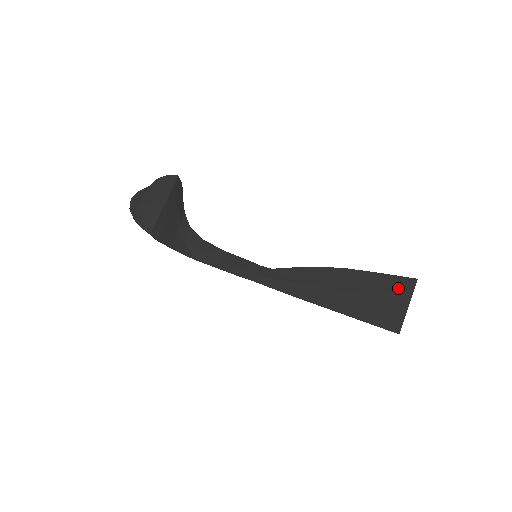
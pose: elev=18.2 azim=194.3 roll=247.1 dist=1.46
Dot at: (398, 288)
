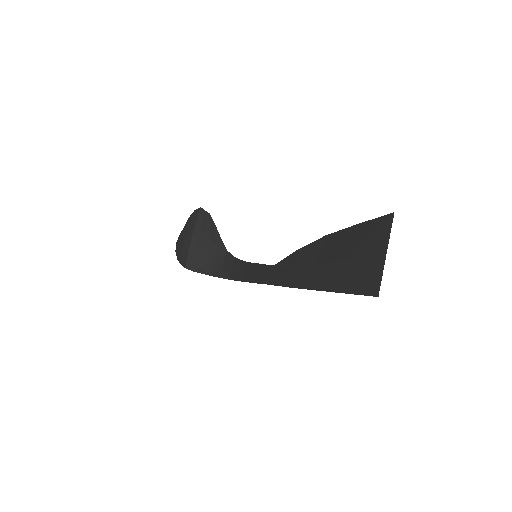
Dot at: (374, 235)
